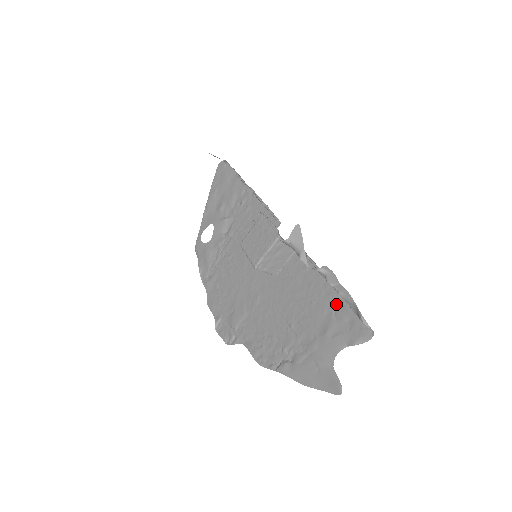
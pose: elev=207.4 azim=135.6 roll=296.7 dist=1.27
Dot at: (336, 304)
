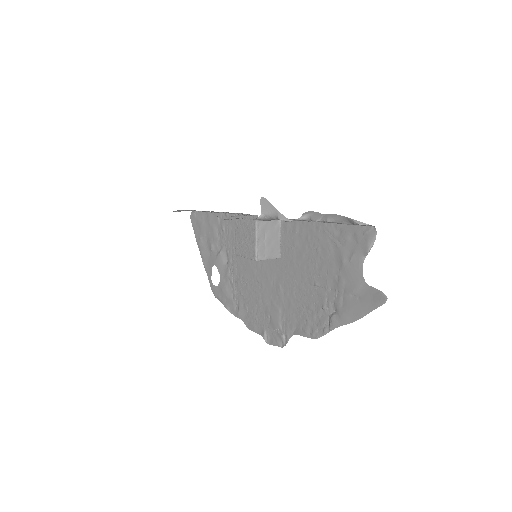
Dot at: (334, 234)
